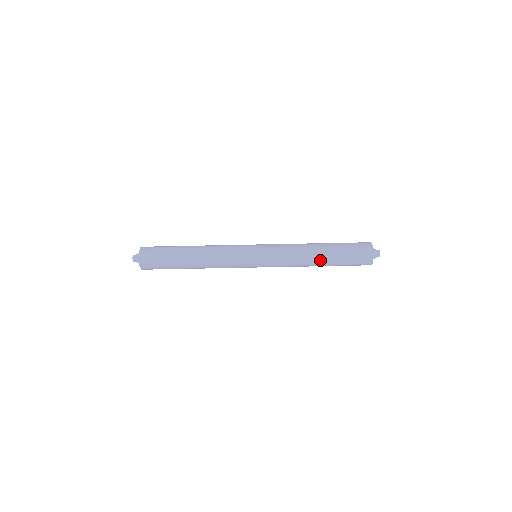
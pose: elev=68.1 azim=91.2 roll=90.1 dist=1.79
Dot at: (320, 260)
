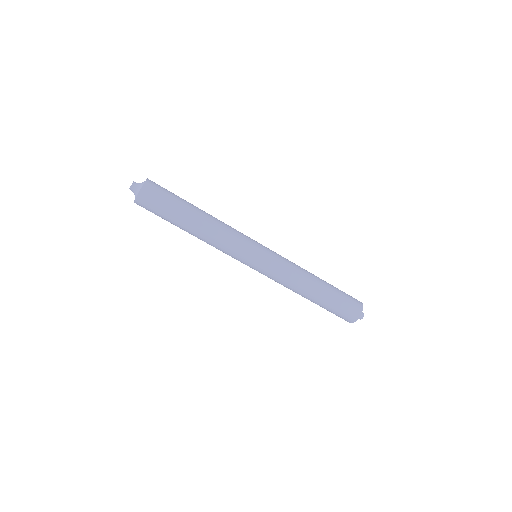
Dot at: (312, 295)
